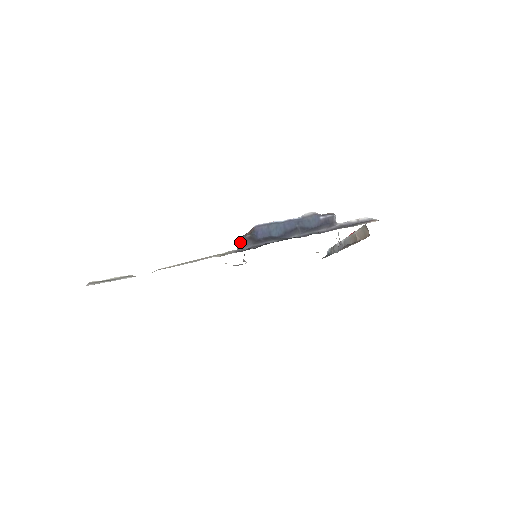
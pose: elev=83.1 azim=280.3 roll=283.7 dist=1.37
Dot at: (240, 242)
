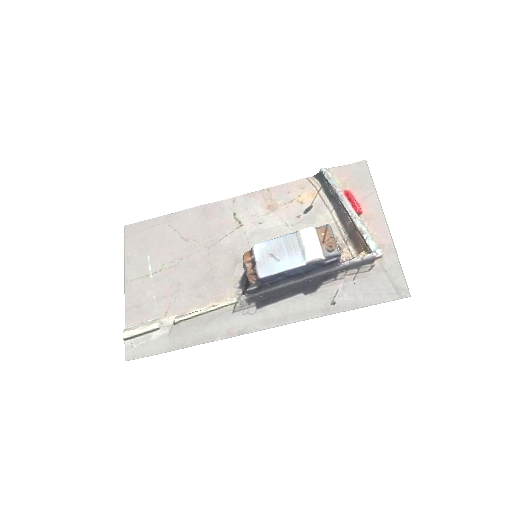
Dot at: (248, 293)
